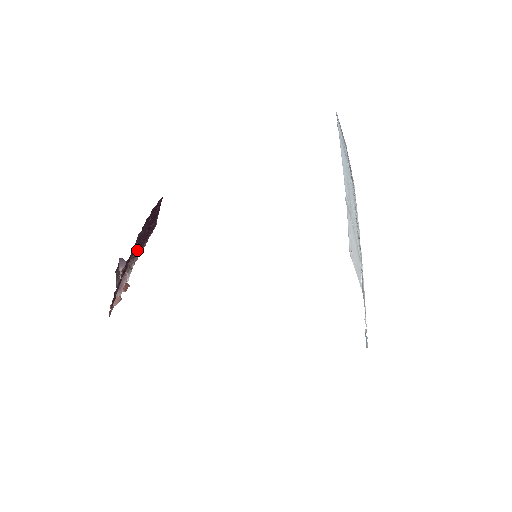
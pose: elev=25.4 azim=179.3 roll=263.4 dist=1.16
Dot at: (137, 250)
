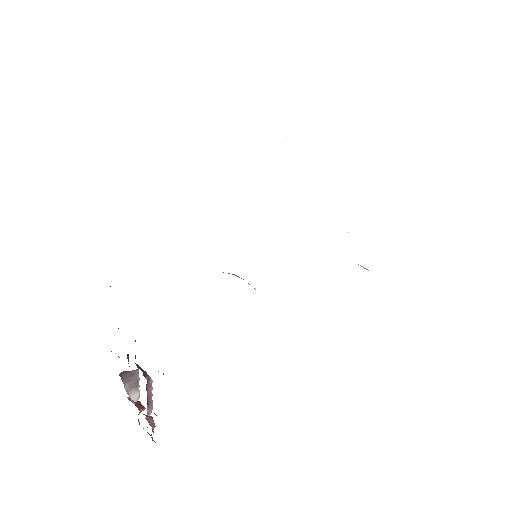
Dot at: occluded
